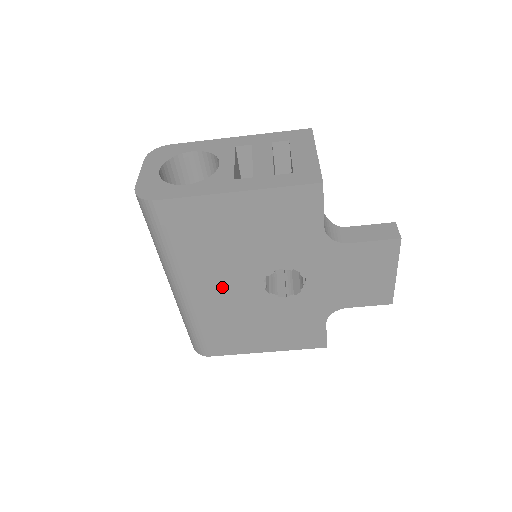
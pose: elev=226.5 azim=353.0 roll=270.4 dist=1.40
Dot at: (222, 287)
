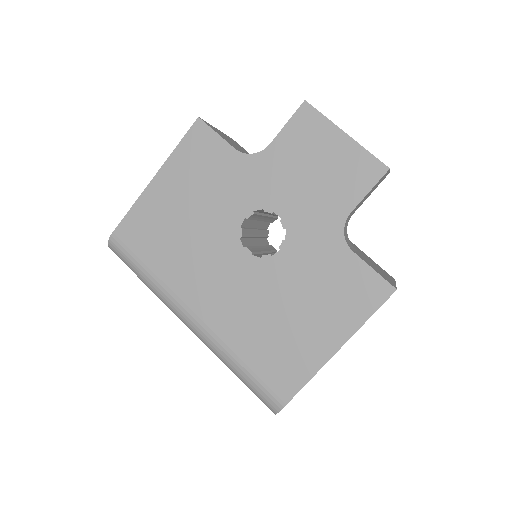
Dot at: (217, 284)
